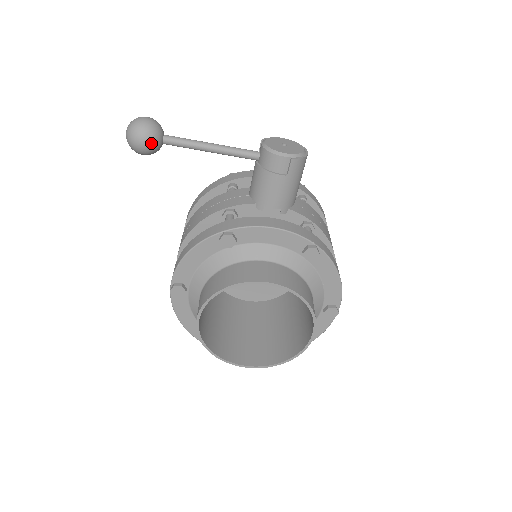
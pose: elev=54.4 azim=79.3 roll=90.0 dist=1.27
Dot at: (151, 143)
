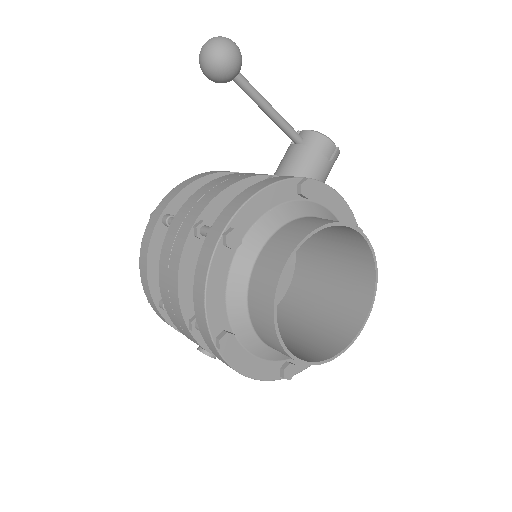
Dot at: (238, 64)
